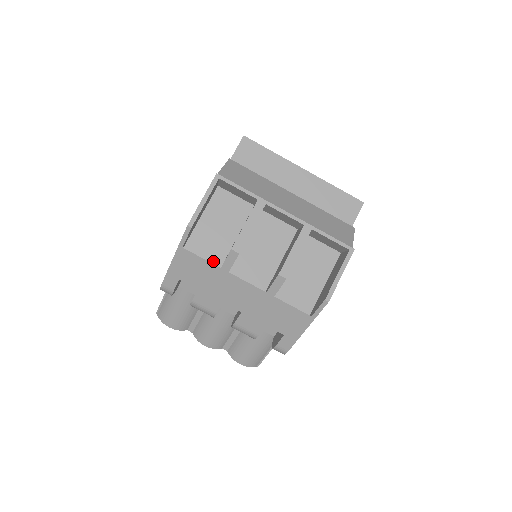
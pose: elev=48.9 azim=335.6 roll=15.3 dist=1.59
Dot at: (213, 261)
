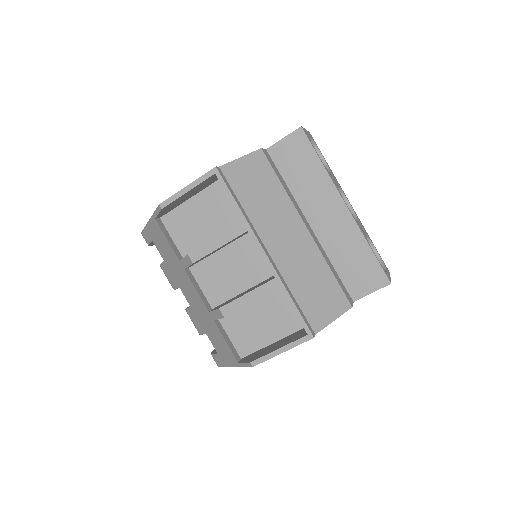
Dot at: (181, 248)
